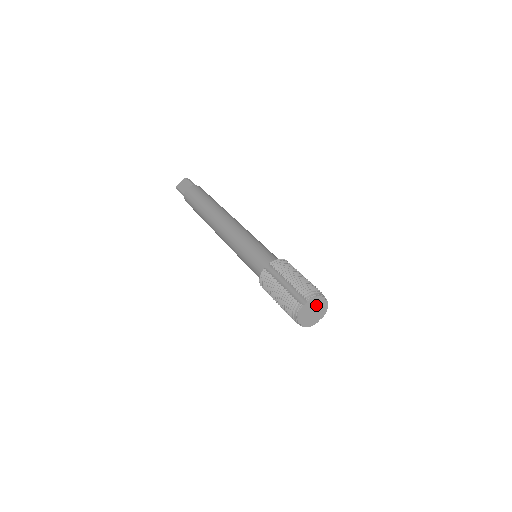
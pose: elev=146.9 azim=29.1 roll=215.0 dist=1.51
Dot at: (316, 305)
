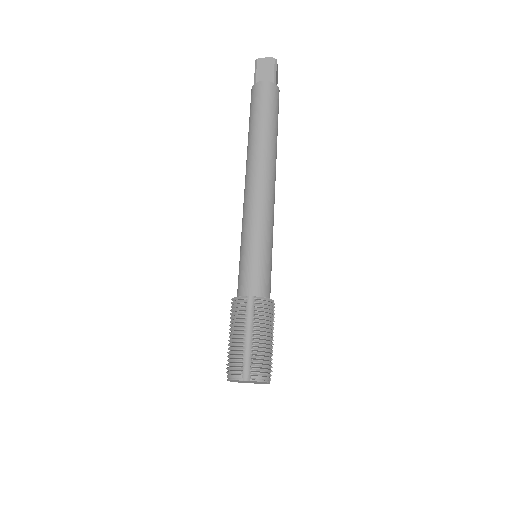
Dot at: (256, 382)
